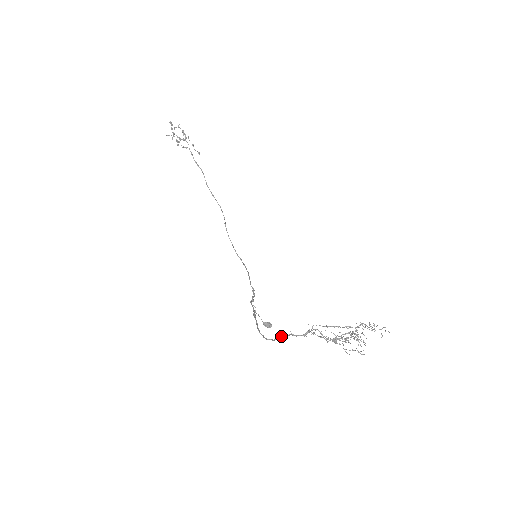
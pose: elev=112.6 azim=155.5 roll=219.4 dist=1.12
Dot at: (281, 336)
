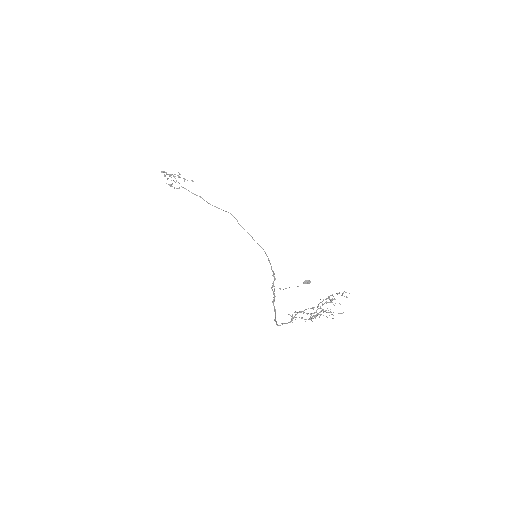
Dot at: (282, 324)
